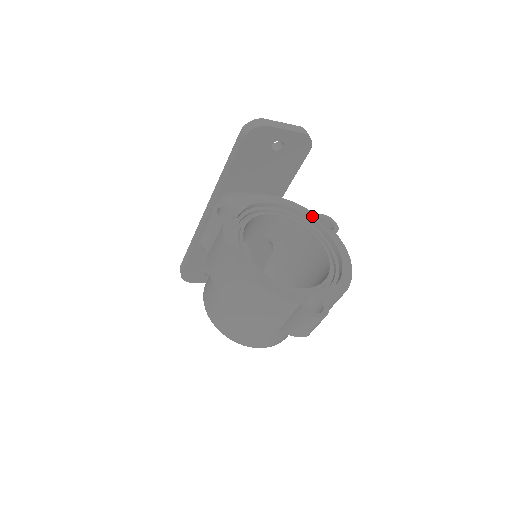
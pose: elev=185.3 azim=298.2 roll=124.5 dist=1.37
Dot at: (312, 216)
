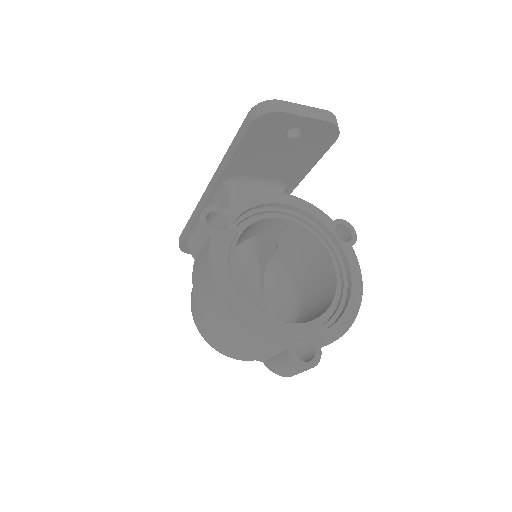
Dot at: (327, 222)
